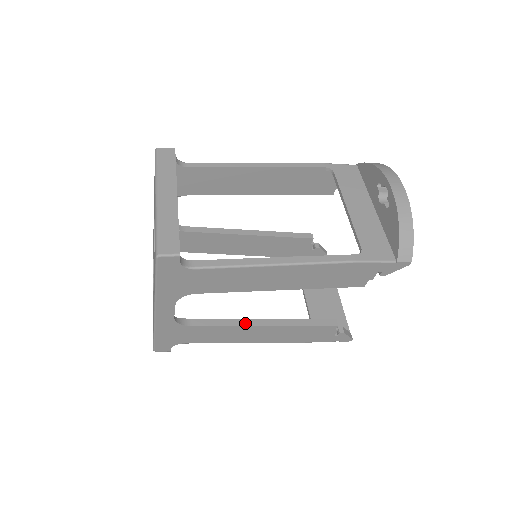
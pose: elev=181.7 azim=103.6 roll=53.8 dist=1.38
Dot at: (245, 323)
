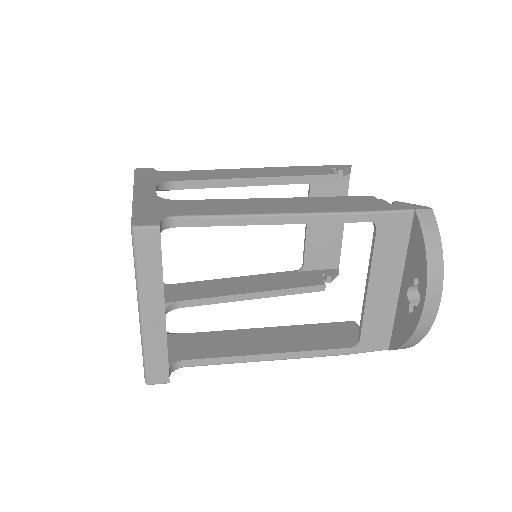
Dot at: (234, 299)
